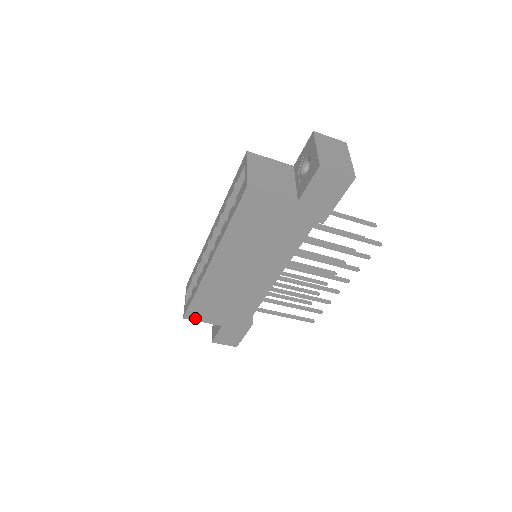
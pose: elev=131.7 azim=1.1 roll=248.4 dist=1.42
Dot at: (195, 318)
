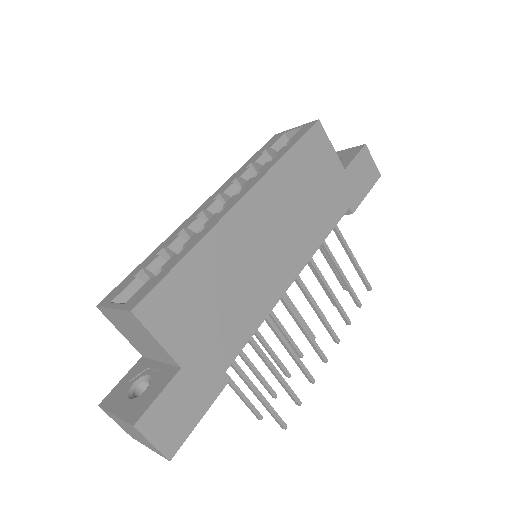
Dot at: (151, 321)
